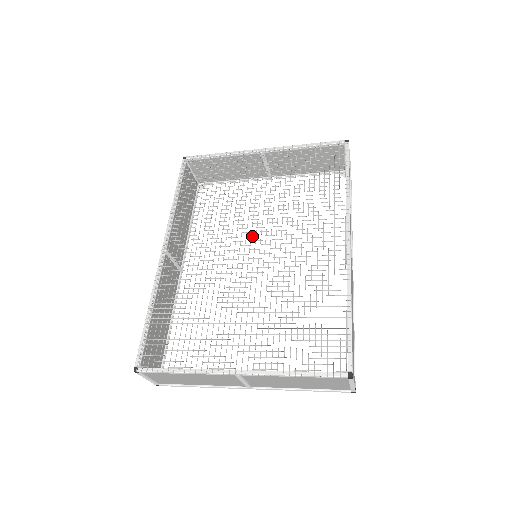
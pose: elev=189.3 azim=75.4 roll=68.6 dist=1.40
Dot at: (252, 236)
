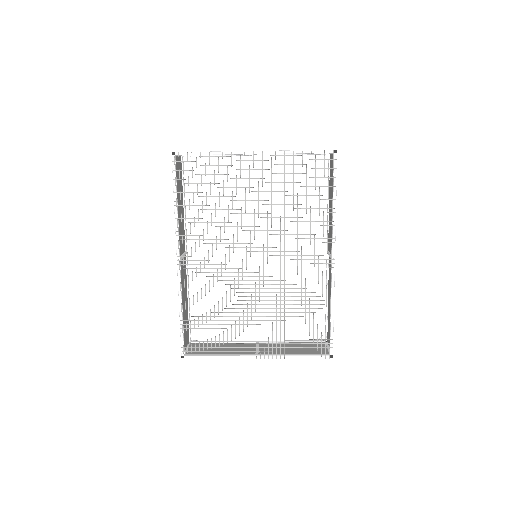
Dot at: occluded
